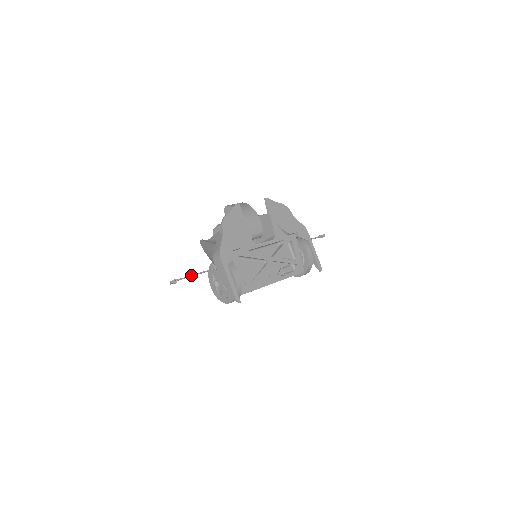
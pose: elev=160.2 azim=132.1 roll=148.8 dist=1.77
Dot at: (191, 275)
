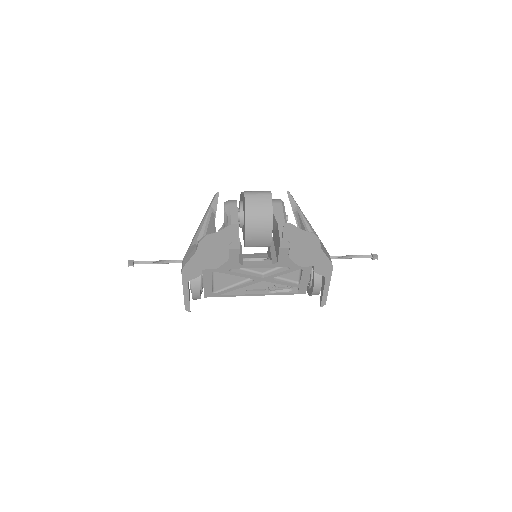
Dot at: (154, 263)
